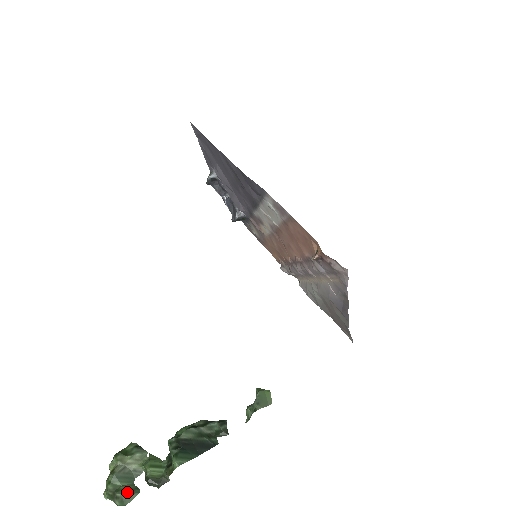
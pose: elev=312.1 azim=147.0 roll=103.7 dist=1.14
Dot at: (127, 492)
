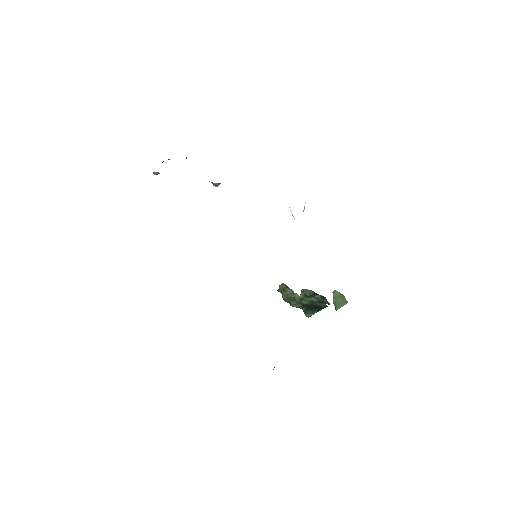
Dot at: (295, 306)
